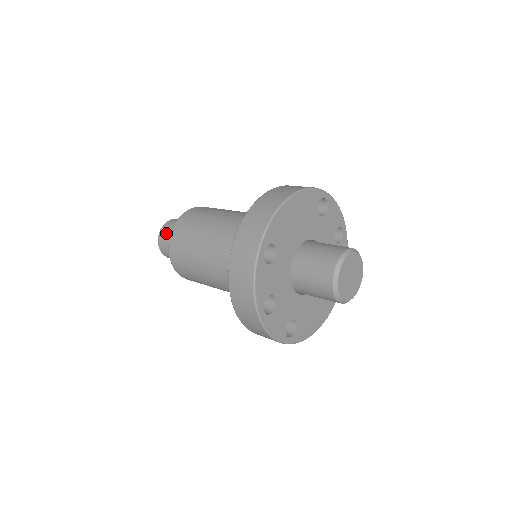
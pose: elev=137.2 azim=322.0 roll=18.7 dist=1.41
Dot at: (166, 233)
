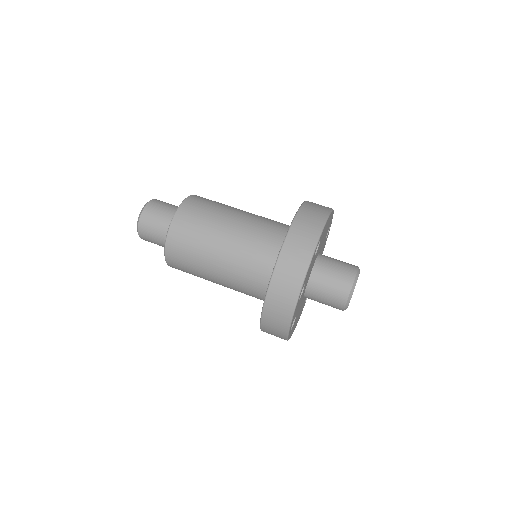
Dot at: (156, 209)
